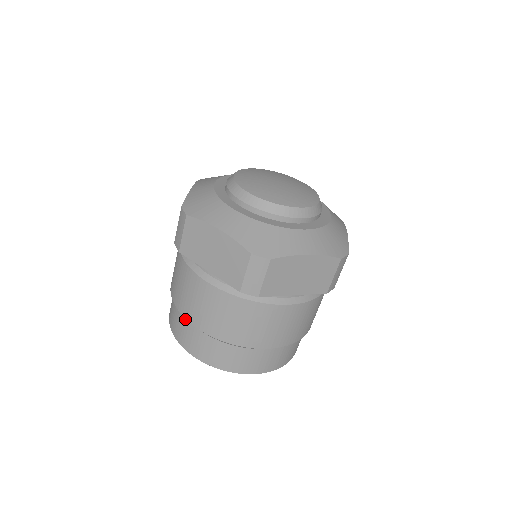
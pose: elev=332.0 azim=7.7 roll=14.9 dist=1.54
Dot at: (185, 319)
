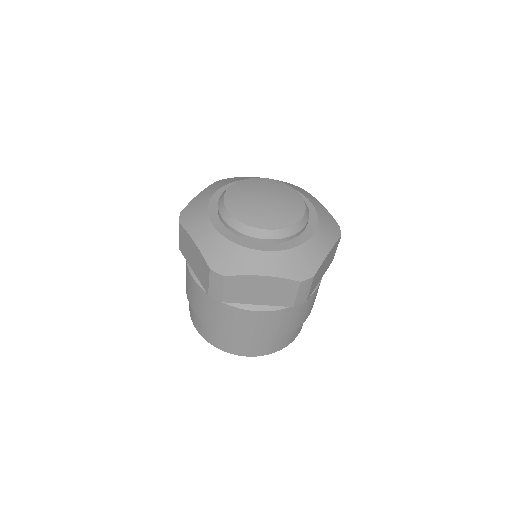
Dot at: occluded
